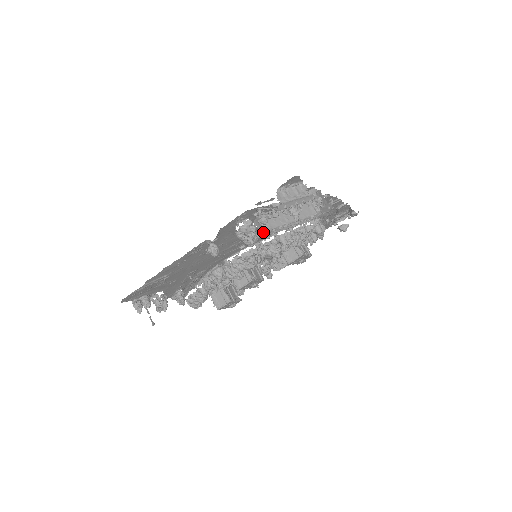
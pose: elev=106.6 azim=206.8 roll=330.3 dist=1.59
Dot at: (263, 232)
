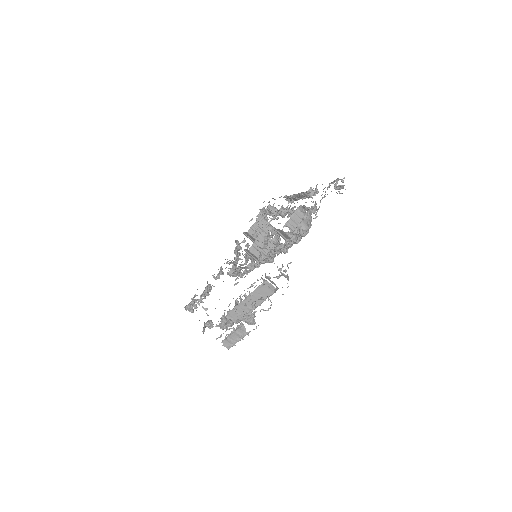
Dot at: occluded
